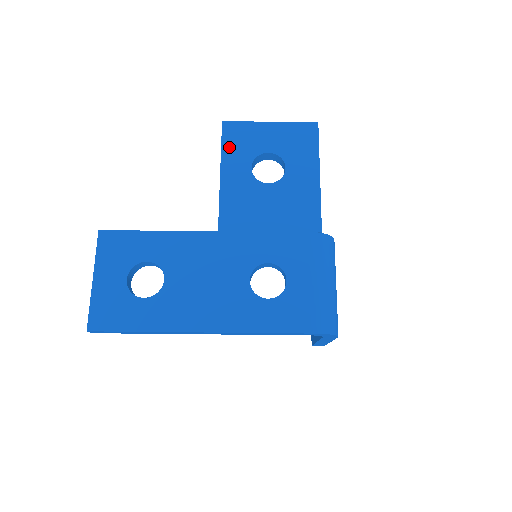
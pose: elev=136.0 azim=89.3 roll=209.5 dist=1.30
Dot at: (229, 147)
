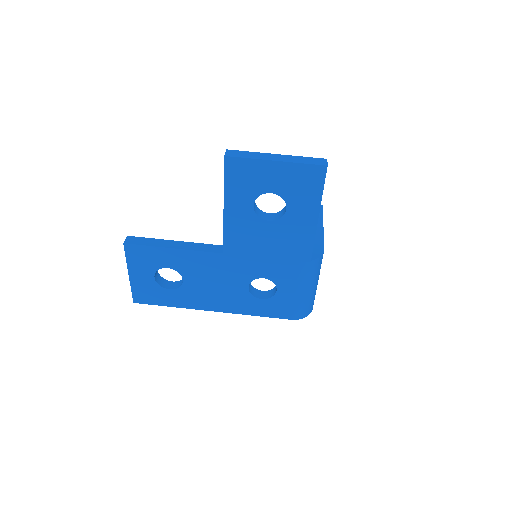
Dot at: (232, 184)
